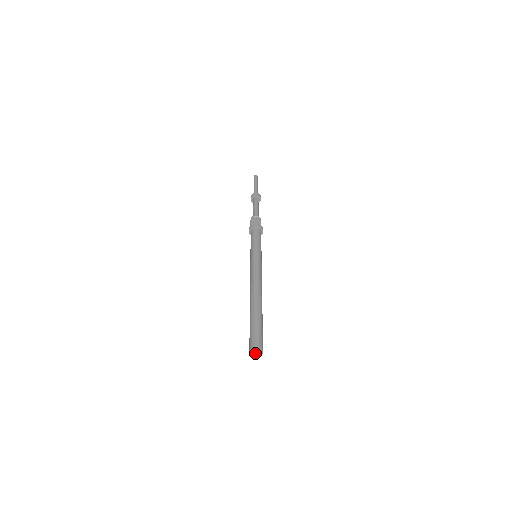
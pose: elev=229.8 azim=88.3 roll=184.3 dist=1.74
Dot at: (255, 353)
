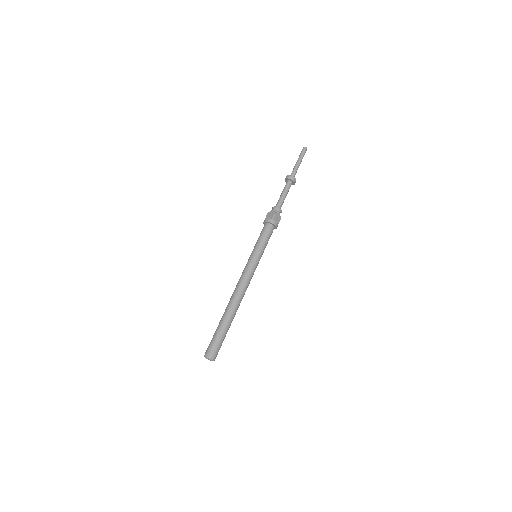
Dot at: (208, 359)
